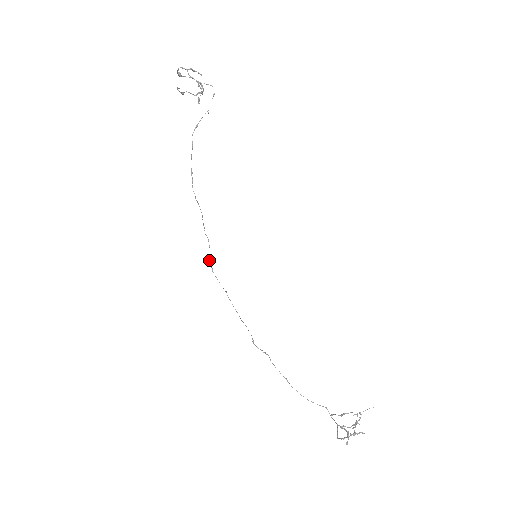
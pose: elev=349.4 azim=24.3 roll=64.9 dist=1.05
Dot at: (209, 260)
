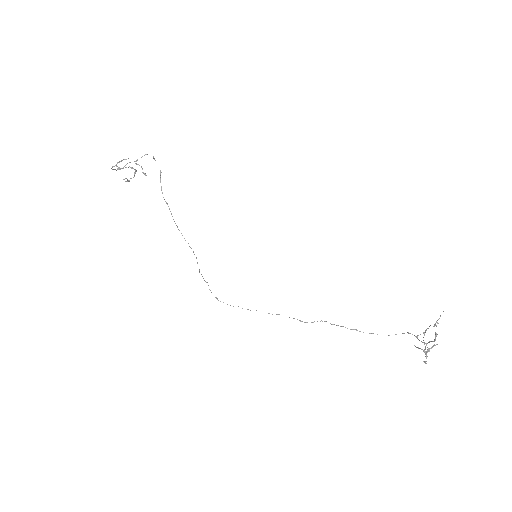
Dot at: occluded
